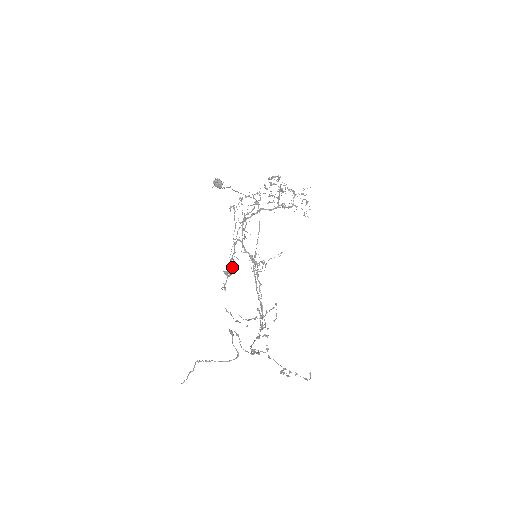
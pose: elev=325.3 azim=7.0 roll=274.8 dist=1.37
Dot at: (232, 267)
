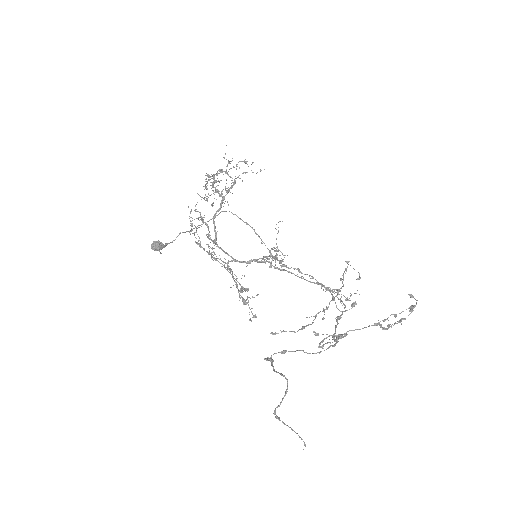
Dot at: (242, 292)
